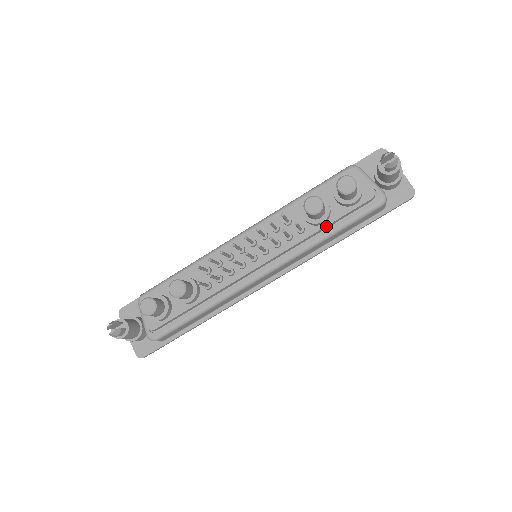
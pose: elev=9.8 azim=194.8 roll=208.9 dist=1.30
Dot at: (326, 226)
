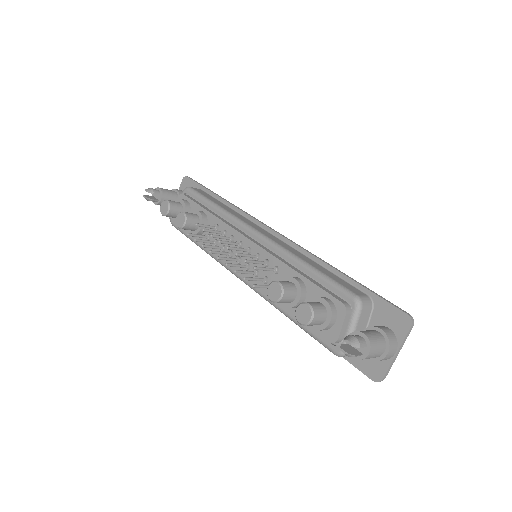
Dot at: (288, 309)
